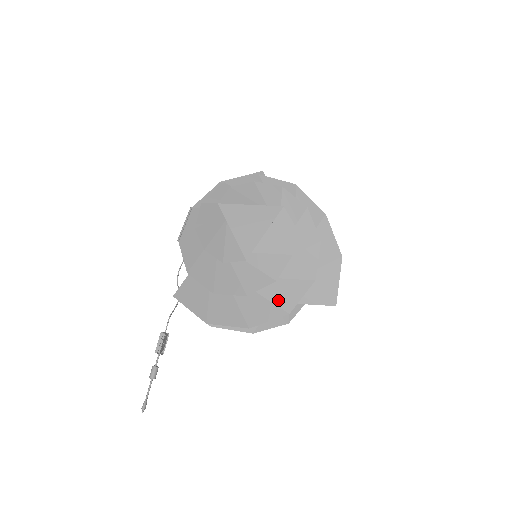
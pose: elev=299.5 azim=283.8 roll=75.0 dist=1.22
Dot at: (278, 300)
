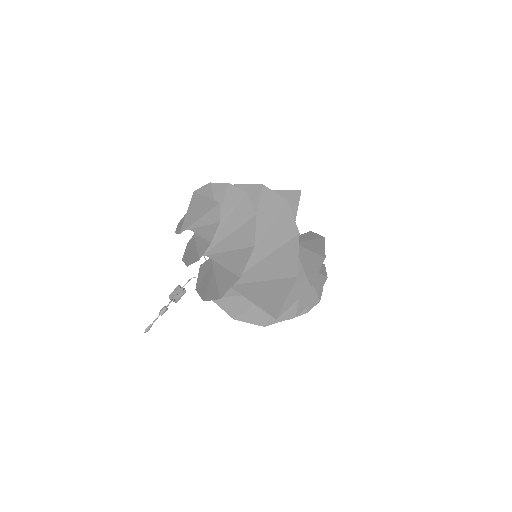
Dot at: (220, 285)
